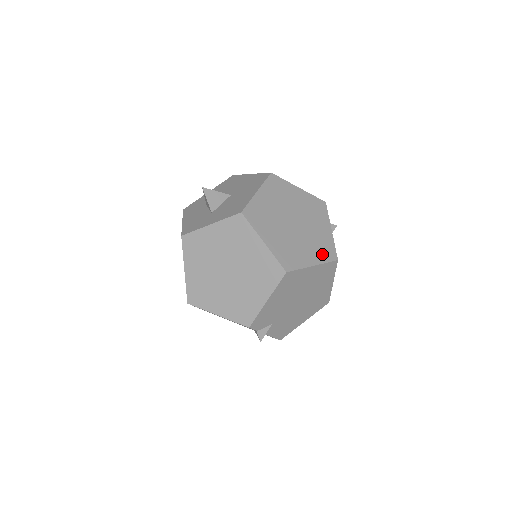
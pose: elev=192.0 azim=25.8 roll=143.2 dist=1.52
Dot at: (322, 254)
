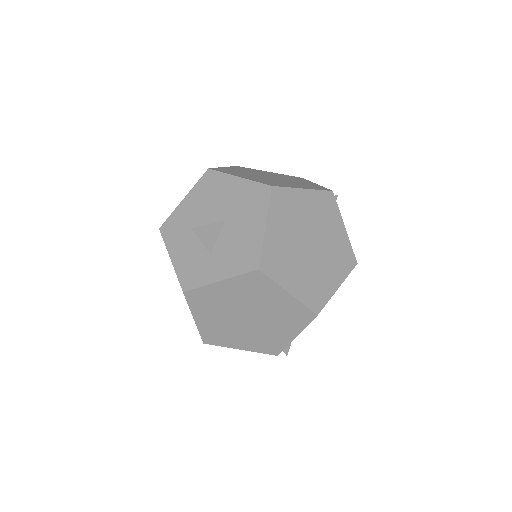
Dot at: (343, 267)
